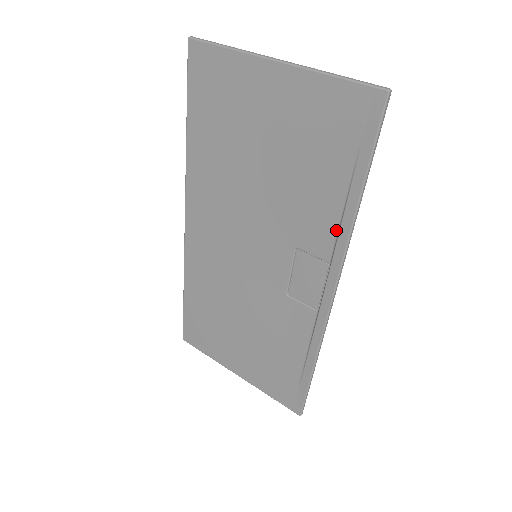
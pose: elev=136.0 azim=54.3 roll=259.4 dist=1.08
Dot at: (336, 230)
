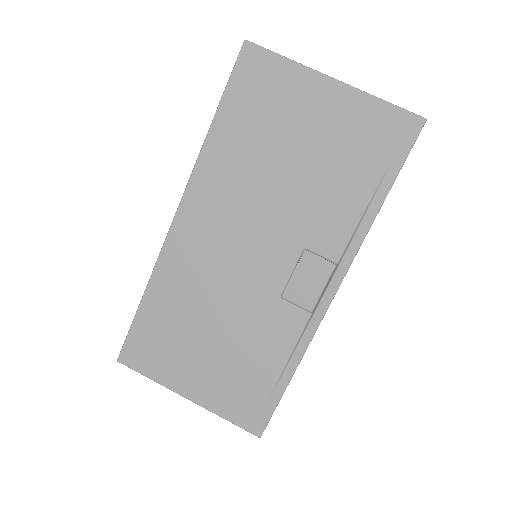
Dot at: (352, 231)
